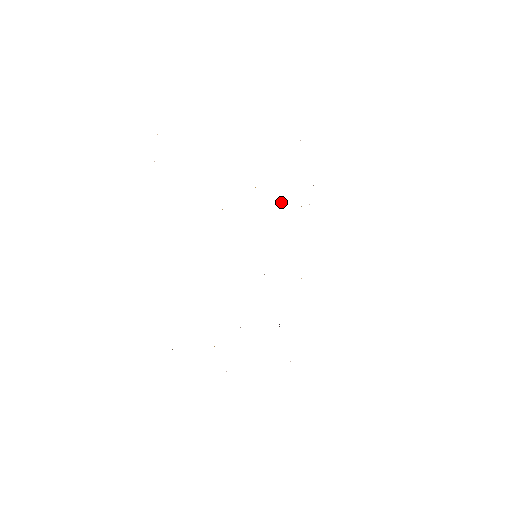
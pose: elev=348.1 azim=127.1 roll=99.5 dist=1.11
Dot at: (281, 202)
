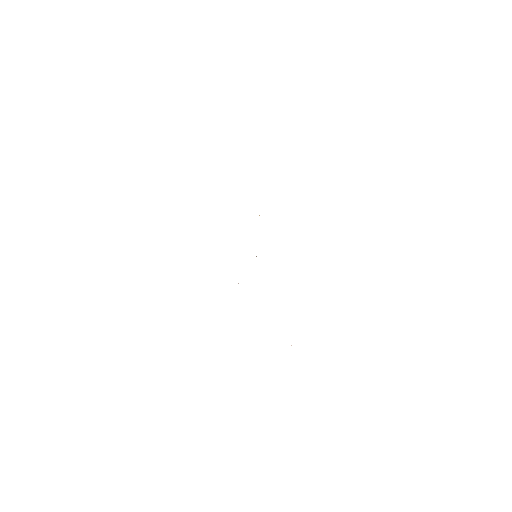
Dot at: occluded
